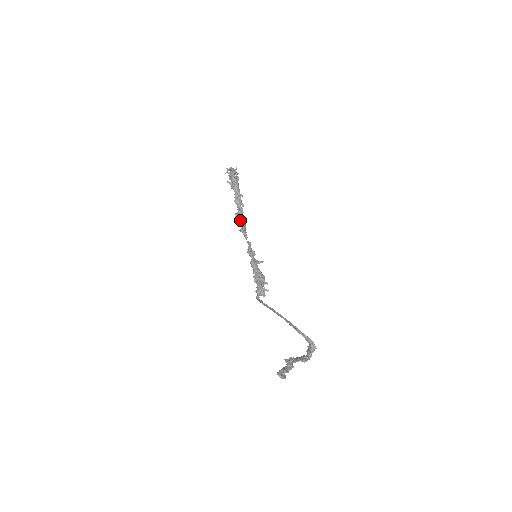
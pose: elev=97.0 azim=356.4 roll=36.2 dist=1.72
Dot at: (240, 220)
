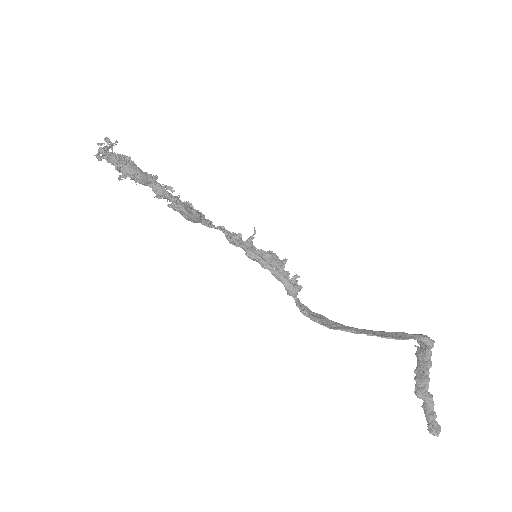
Dot at: (189, 220)
